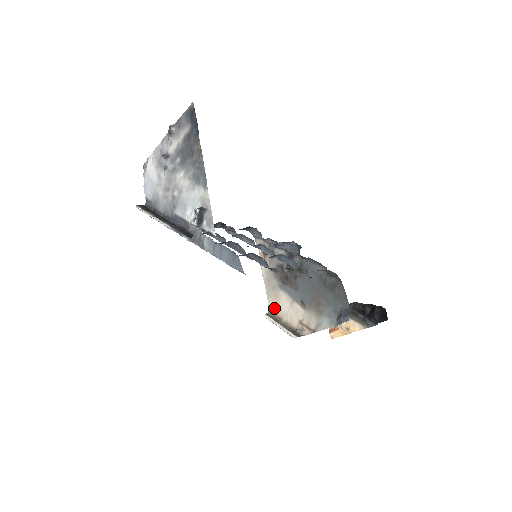
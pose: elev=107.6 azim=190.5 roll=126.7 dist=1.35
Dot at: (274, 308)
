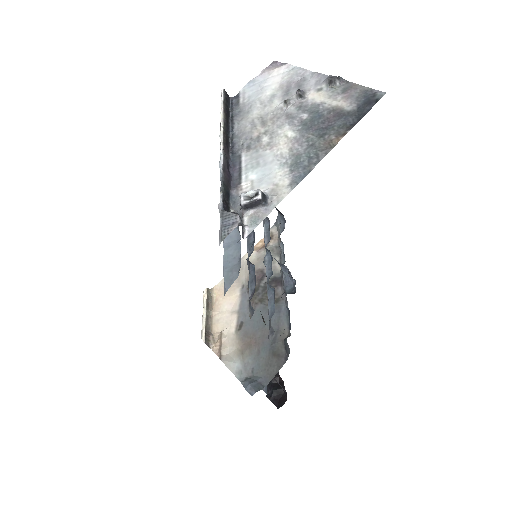
Dot at: (218, 293)
